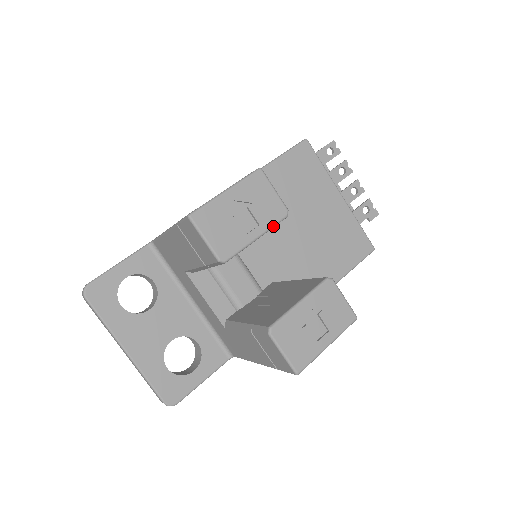
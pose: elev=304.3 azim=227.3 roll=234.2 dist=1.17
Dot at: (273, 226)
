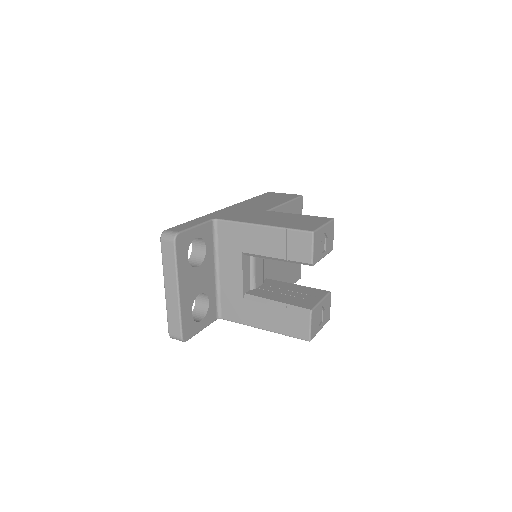
Dot at: occluded
